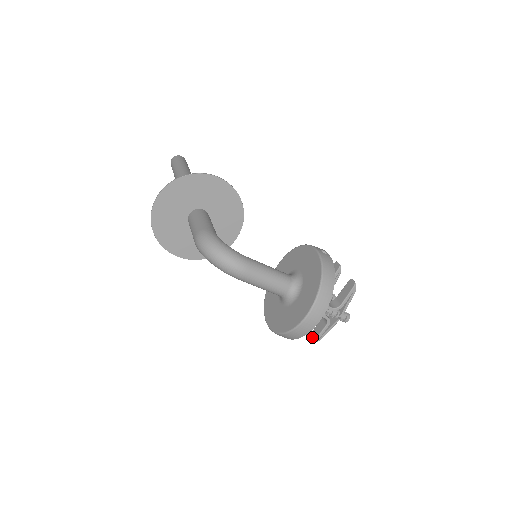
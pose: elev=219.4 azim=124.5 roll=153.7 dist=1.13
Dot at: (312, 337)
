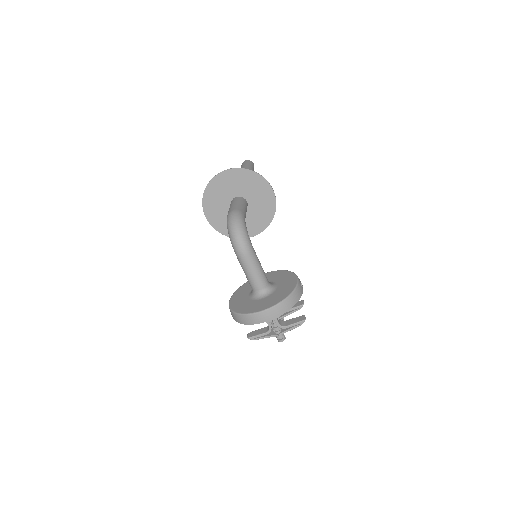
Dot at: (250, 334)
